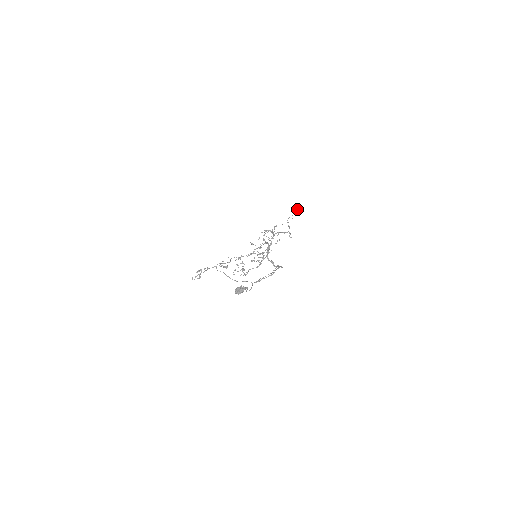
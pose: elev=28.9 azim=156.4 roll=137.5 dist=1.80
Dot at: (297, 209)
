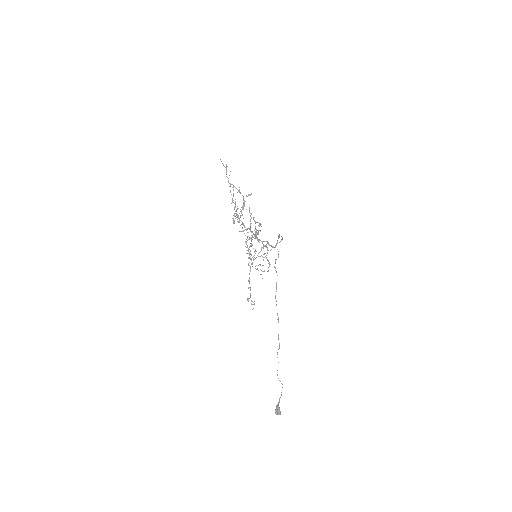
Dot at: occluded
